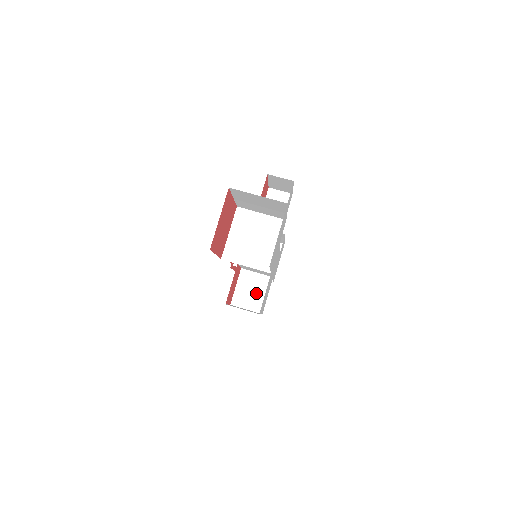
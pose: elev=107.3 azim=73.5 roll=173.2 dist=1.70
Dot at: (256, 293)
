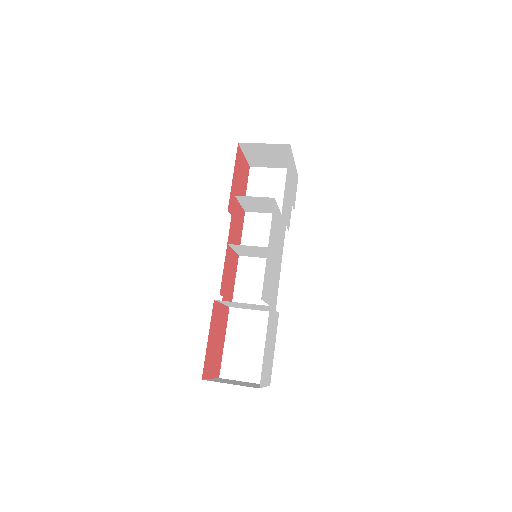
Dot at: (259, 252)
